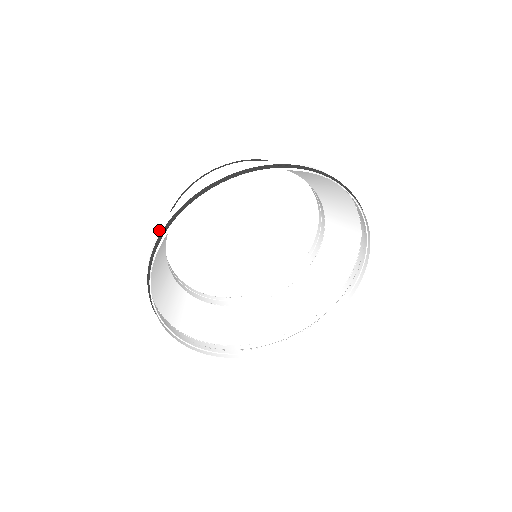
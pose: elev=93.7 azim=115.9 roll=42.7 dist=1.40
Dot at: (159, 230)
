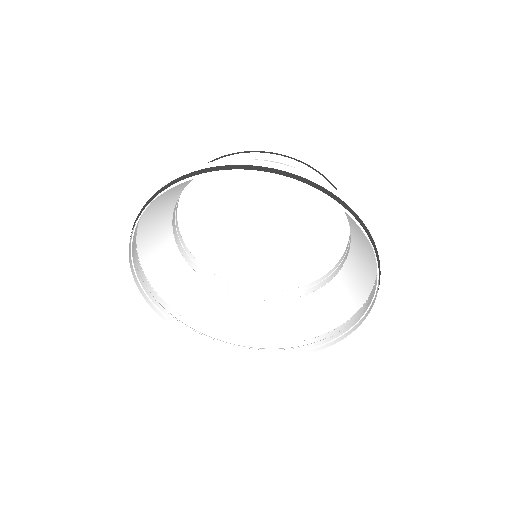
Dot at: (154, 291)
